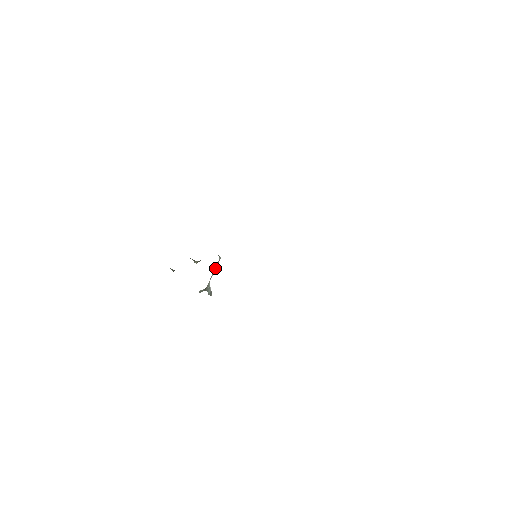
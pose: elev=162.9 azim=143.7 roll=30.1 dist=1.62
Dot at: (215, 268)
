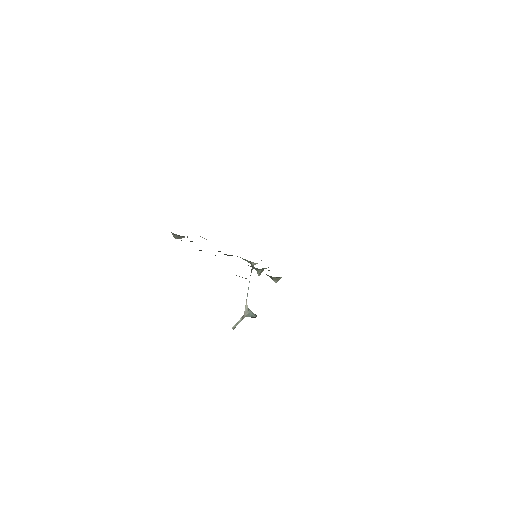
Dot at: occluded
